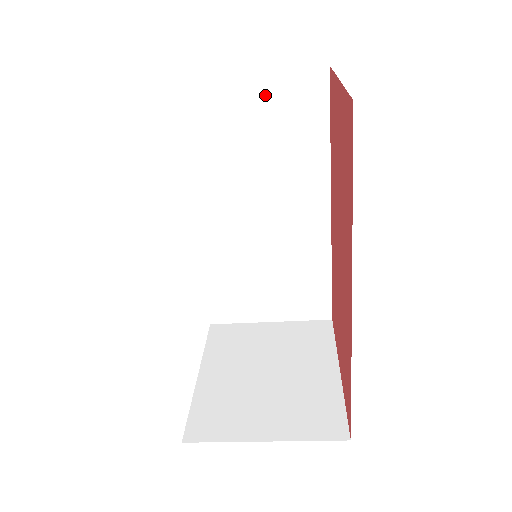
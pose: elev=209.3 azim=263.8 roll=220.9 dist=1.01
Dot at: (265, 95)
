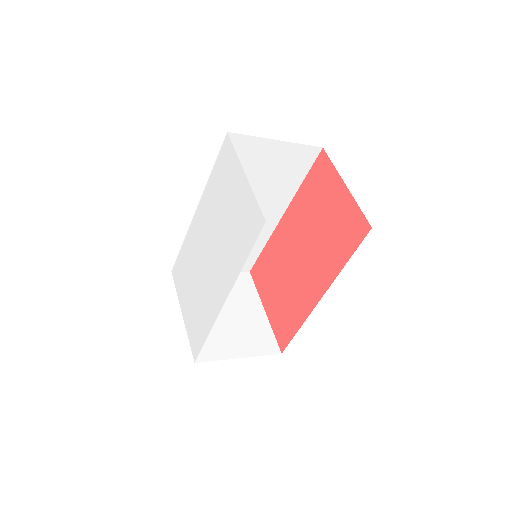
Dot at: (281, 153)
